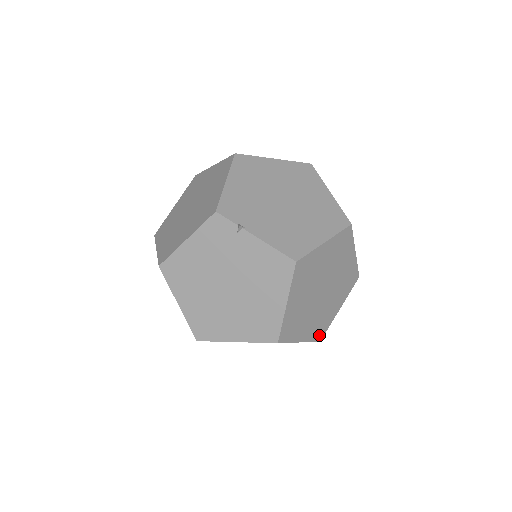
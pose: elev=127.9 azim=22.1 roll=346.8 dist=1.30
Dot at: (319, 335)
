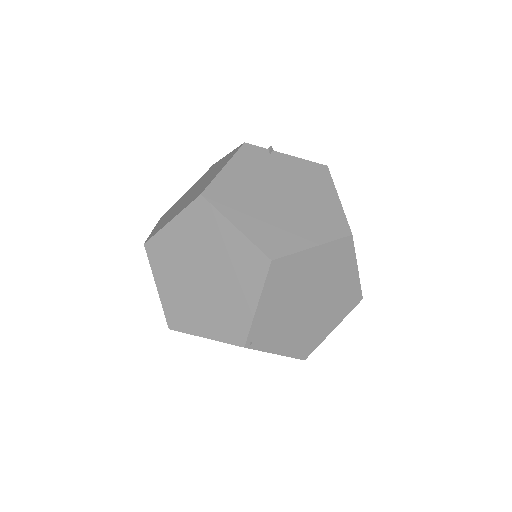
Dot at: occluded
